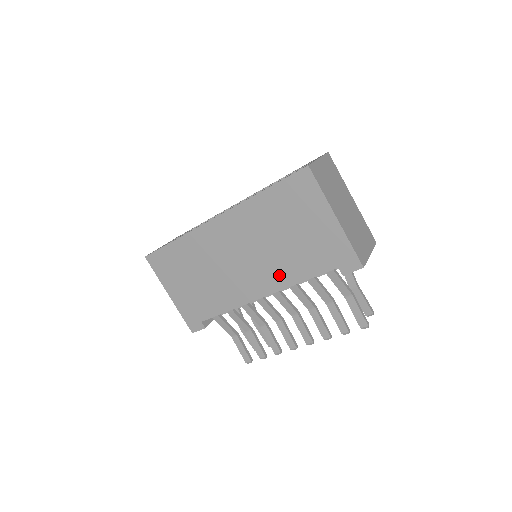
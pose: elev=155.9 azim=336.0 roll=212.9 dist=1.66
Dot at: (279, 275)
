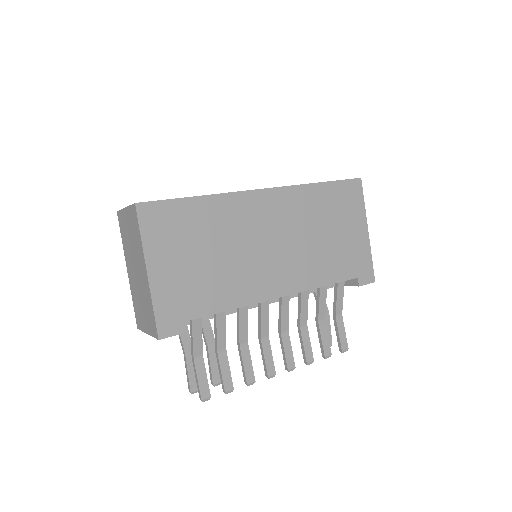
Dot at: (306, 274)
